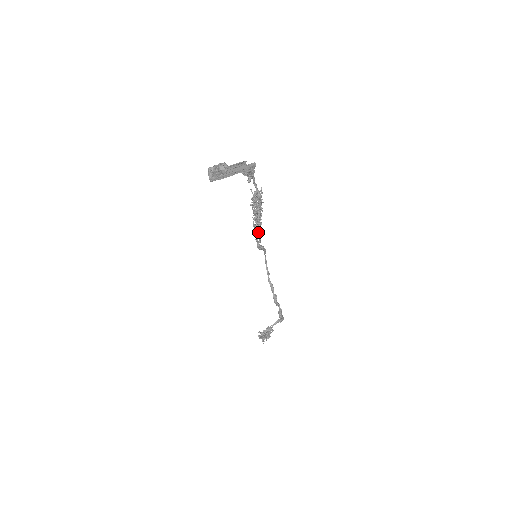
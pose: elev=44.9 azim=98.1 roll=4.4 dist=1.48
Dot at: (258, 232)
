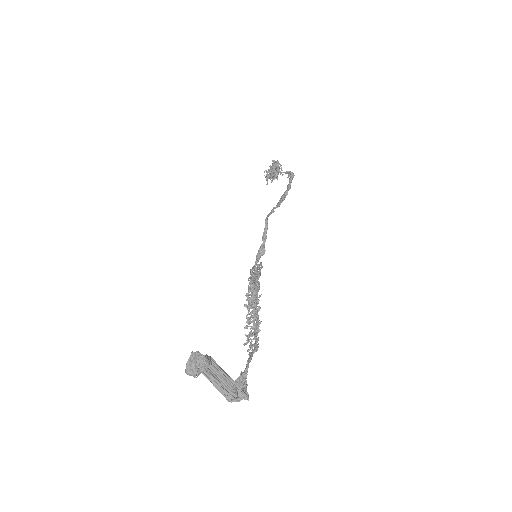
Dot at: occluded
